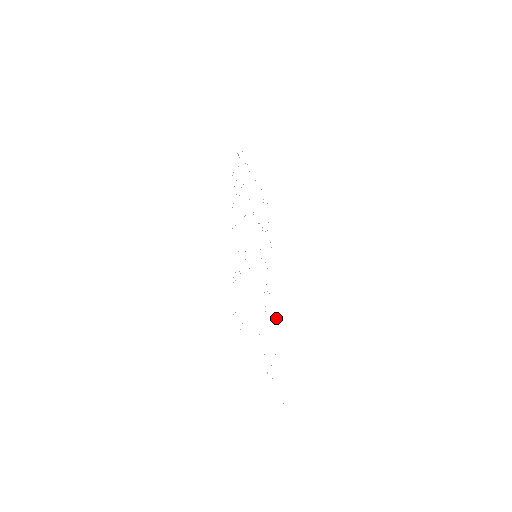
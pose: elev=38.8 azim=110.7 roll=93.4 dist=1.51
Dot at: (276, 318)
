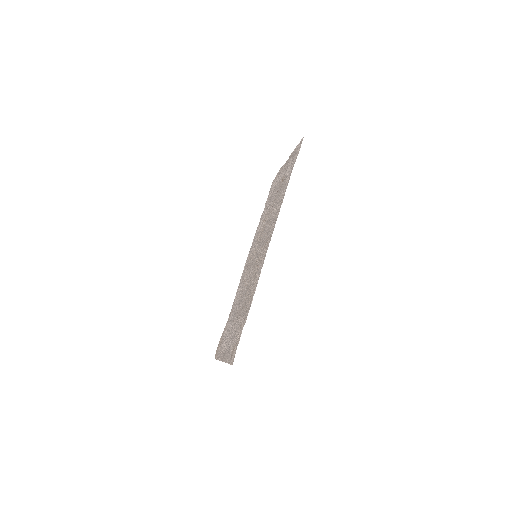
Dot at: (237, 294)
